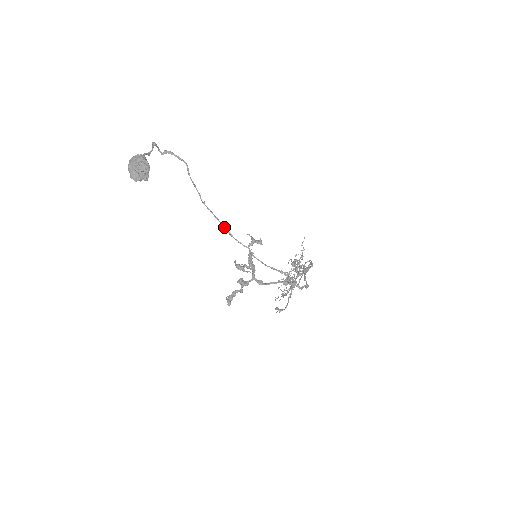
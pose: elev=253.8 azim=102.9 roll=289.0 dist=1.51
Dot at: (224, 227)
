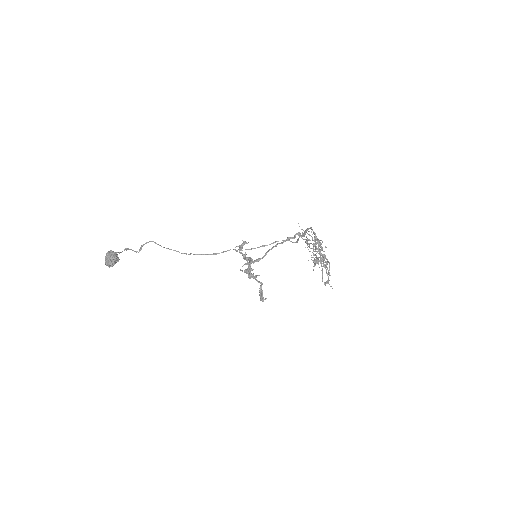
Dot at: (208, 254)
